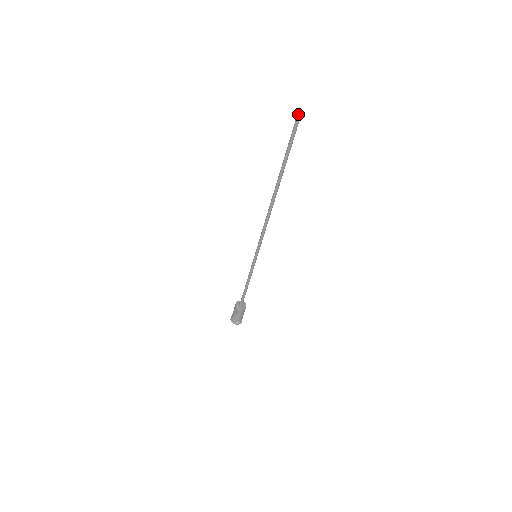
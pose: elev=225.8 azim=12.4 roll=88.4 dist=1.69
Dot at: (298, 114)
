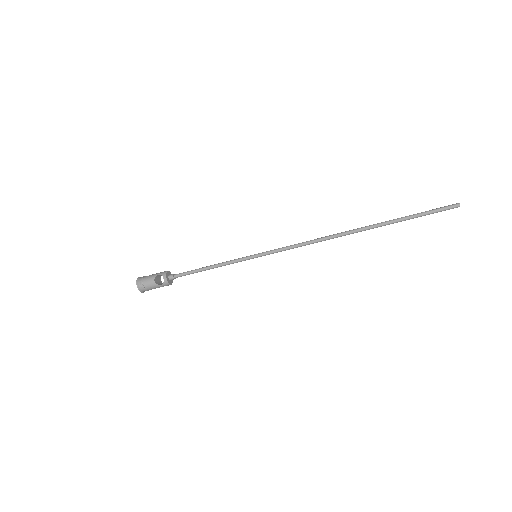
Dot at: (458, 203)
